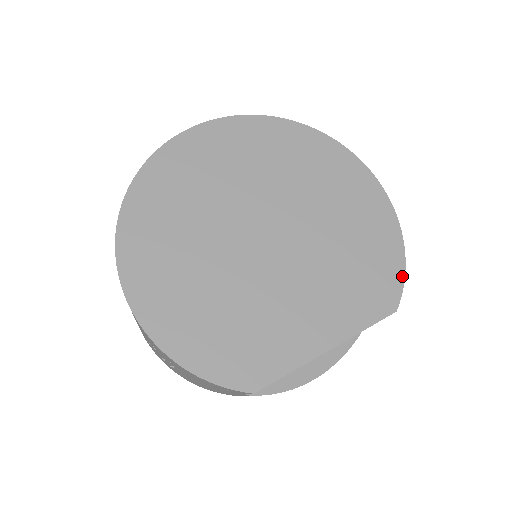
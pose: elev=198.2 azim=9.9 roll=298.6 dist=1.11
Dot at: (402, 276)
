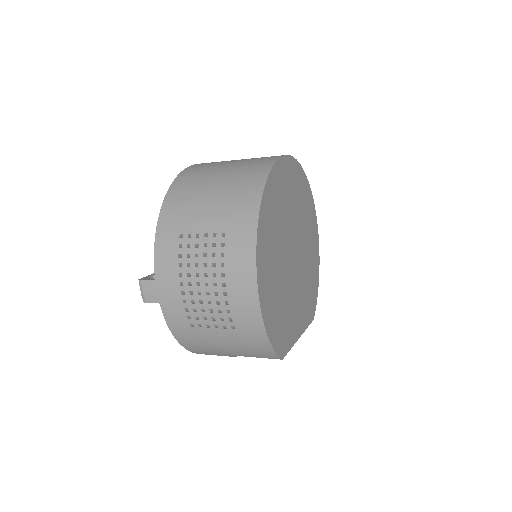
Dot at: occluded
